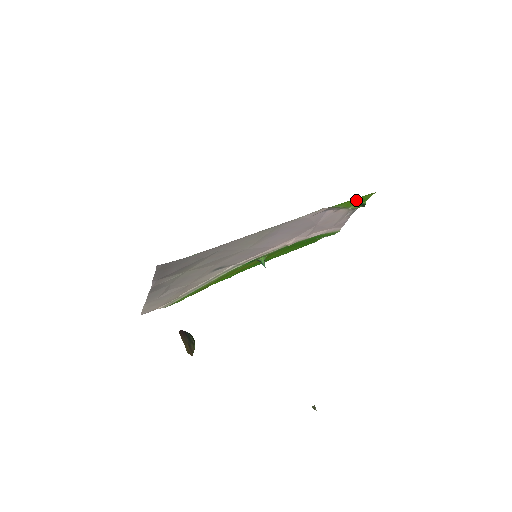
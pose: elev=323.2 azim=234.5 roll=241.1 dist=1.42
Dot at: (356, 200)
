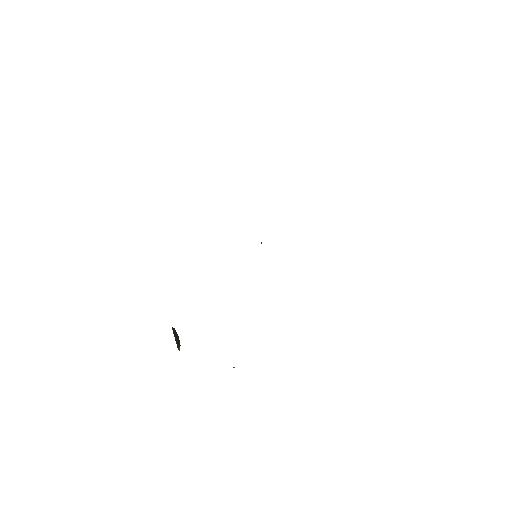
Dot at: occluded
